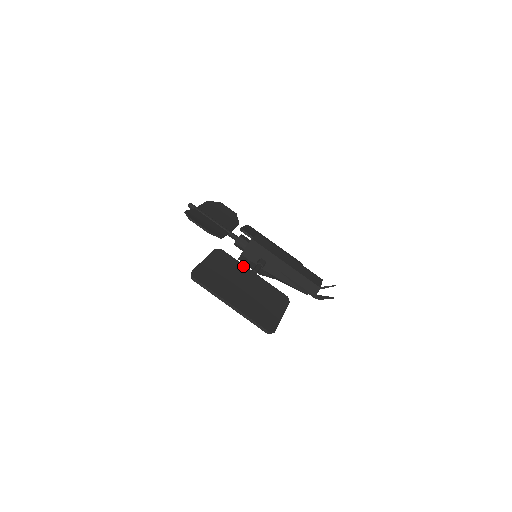
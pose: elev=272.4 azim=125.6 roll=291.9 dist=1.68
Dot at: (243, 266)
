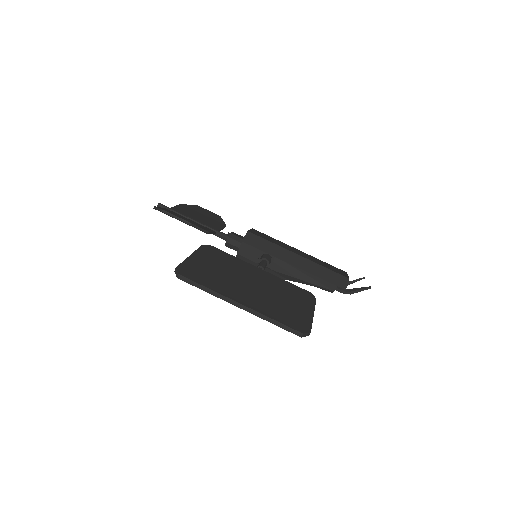
Dot at: (244, 262)
